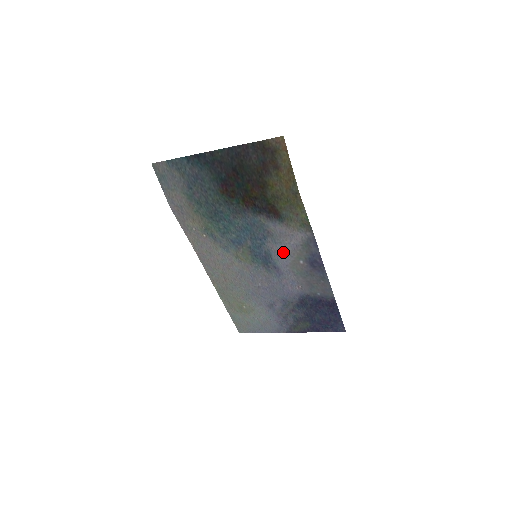
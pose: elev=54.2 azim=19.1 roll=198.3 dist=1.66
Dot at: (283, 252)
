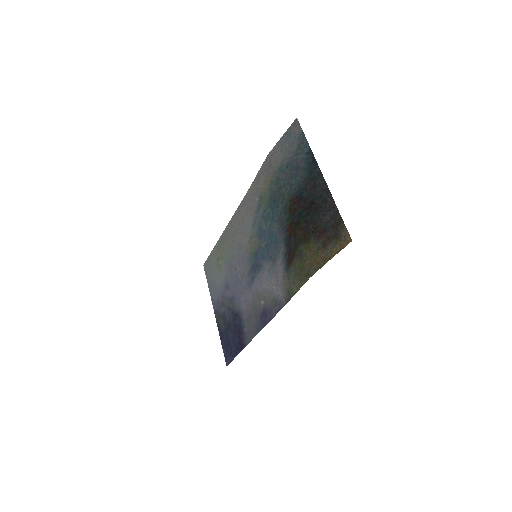
Dot at: (265, 281)
